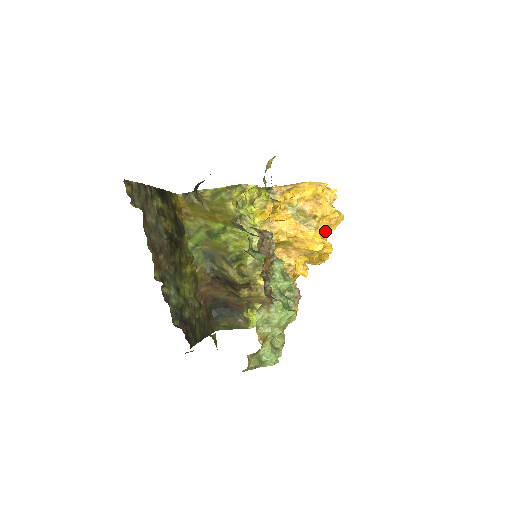
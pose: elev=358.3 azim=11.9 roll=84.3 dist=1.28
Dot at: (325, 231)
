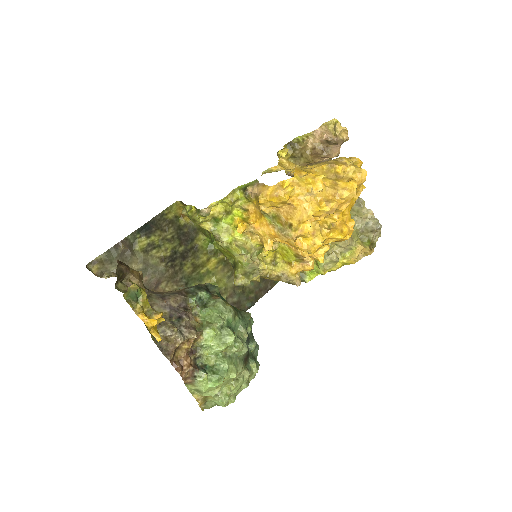
Dot at: (331, 214)
